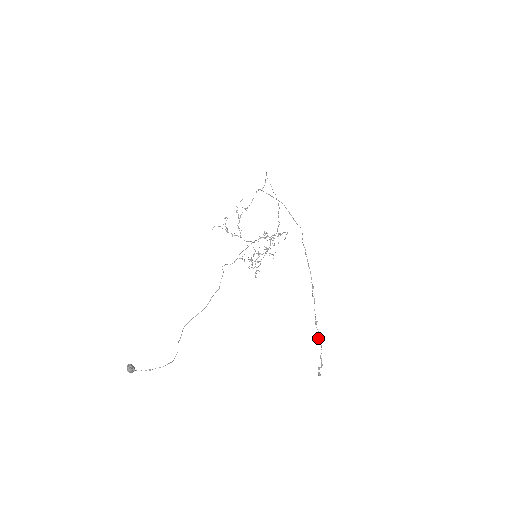
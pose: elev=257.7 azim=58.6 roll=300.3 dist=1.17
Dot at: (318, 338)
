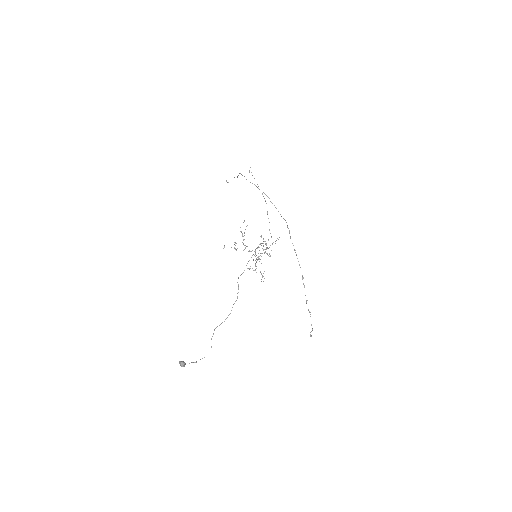
Dot at: (308, 310)
